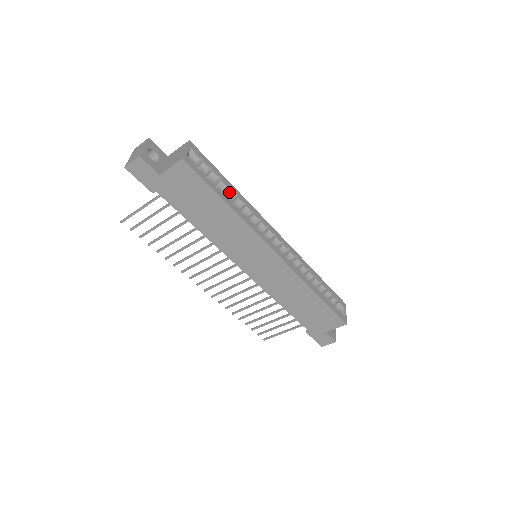
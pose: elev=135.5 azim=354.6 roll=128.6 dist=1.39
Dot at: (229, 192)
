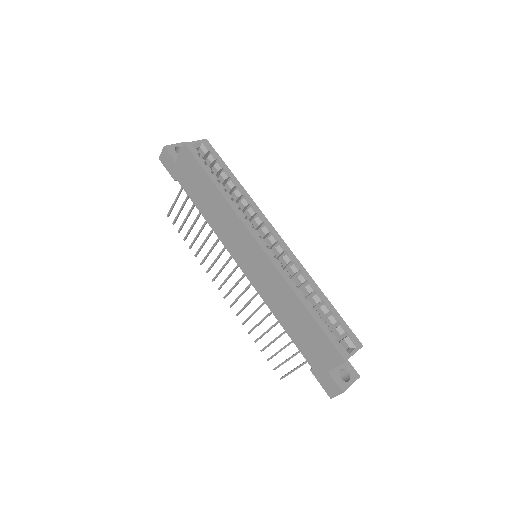
Dot at: (229, 183)
